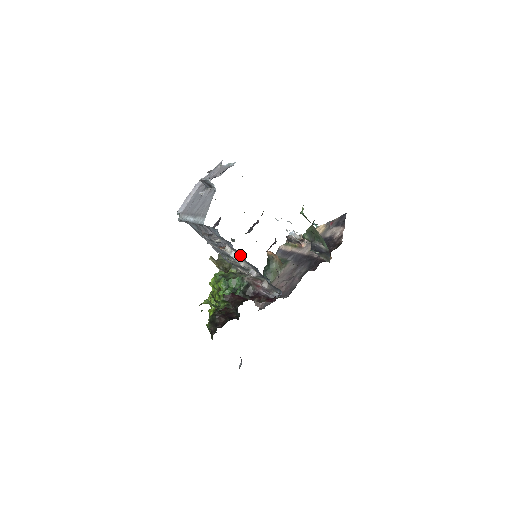
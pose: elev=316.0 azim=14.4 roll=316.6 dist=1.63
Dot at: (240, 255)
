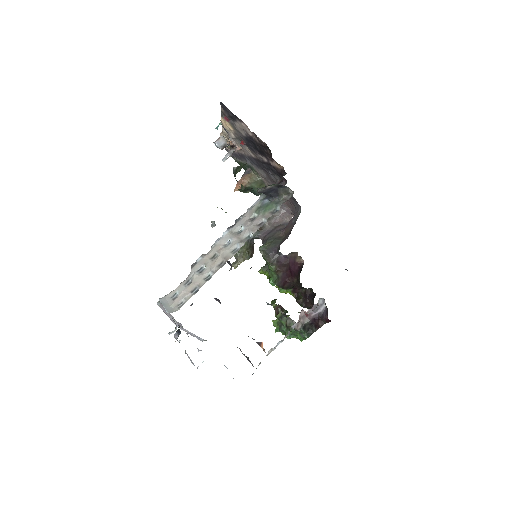
Dot at: occluded
